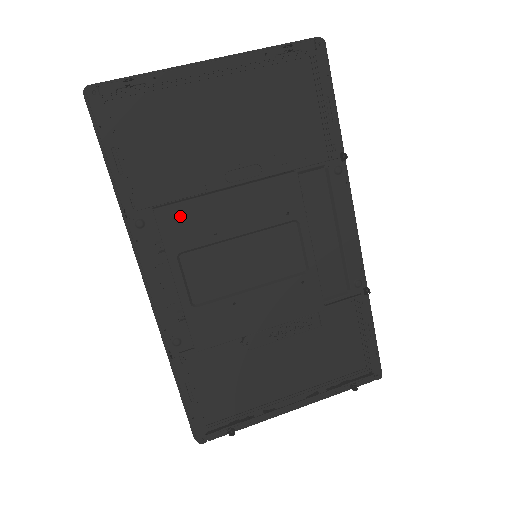
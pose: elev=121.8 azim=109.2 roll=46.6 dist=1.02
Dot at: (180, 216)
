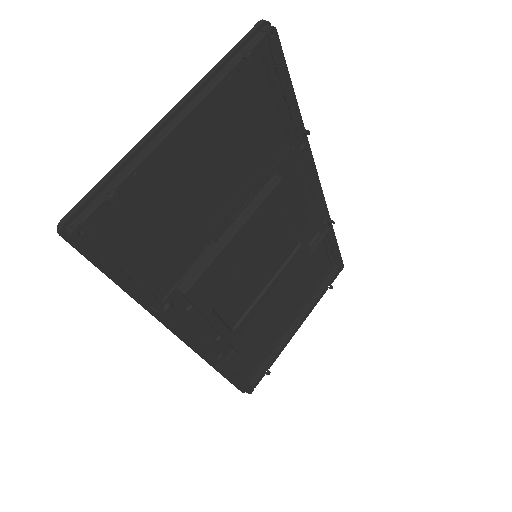
Dot at: (206, 281)
